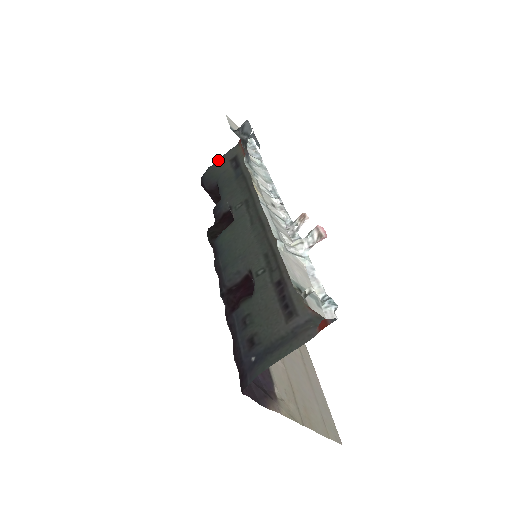
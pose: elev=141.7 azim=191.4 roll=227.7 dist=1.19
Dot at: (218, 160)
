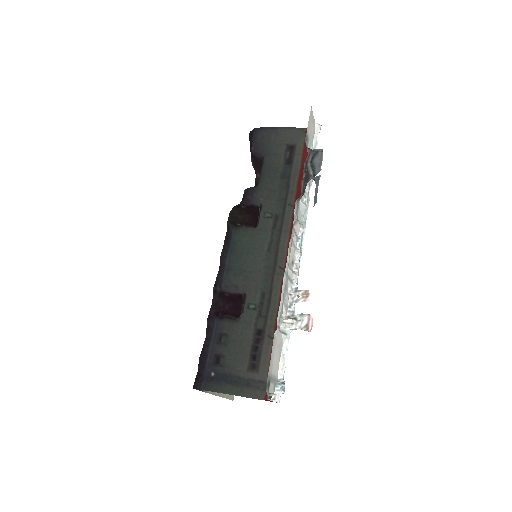
Dot at: (278, 128)
